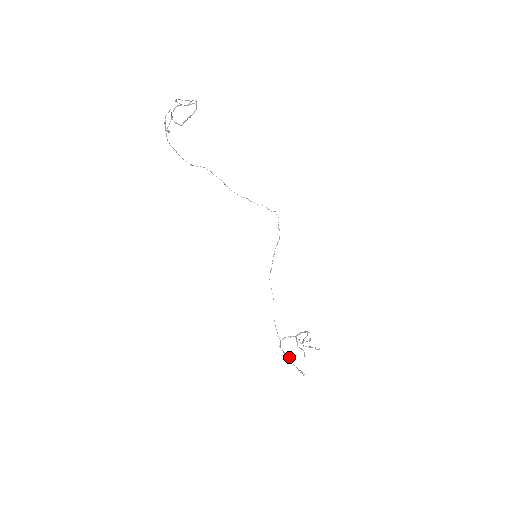
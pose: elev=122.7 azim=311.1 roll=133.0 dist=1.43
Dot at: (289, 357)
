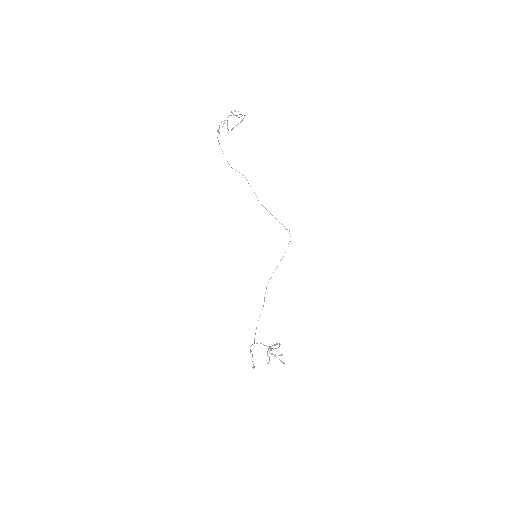
Dot at: (252, 355)
